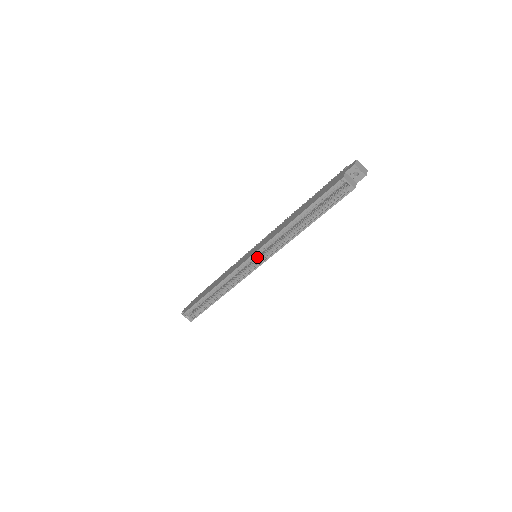
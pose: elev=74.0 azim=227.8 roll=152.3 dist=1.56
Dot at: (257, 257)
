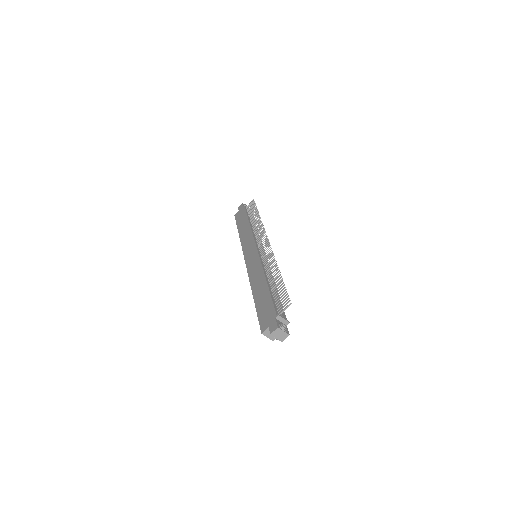
Dot at: occluded
